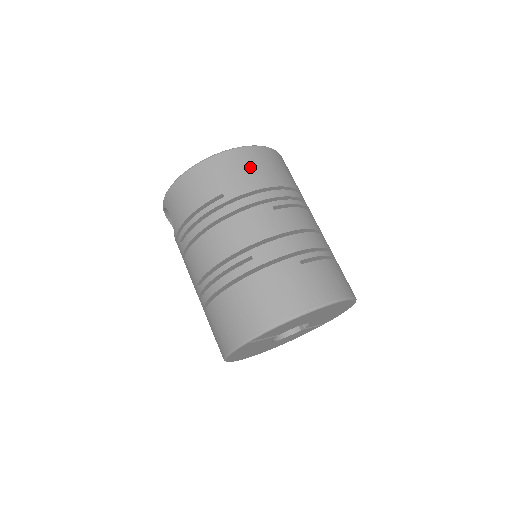
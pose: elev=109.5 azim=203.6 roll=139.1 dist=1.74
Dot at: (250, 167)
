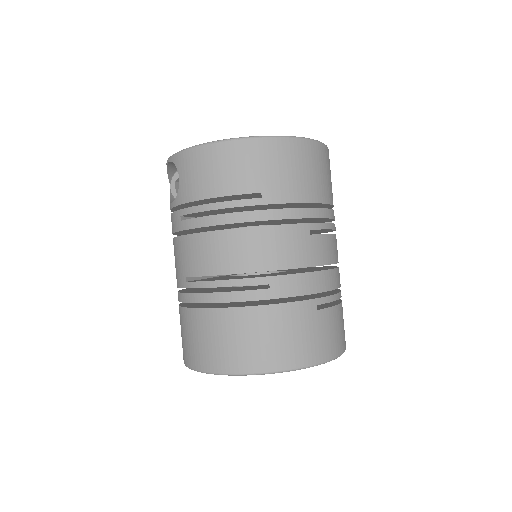
Dot at: (302, 169)
